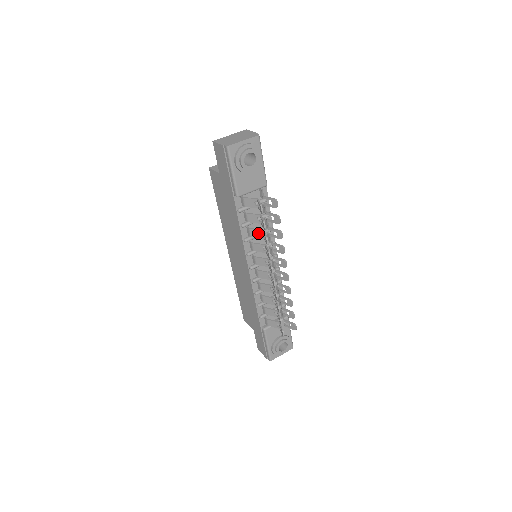
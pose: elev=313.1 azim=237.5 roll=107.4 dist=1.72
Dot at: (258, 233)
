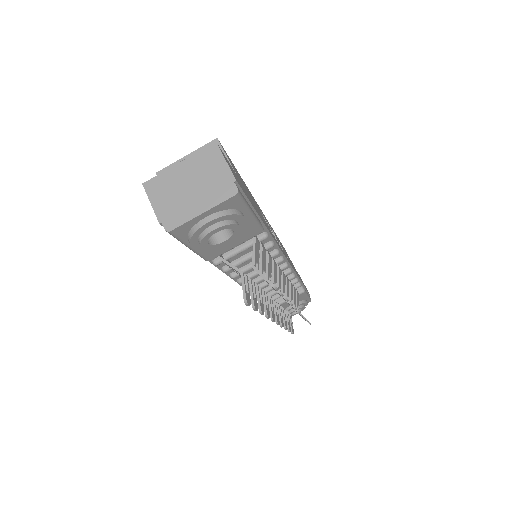
Dot at: occluded
